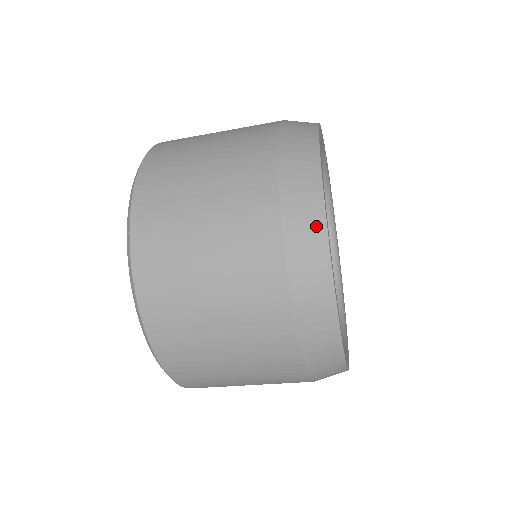
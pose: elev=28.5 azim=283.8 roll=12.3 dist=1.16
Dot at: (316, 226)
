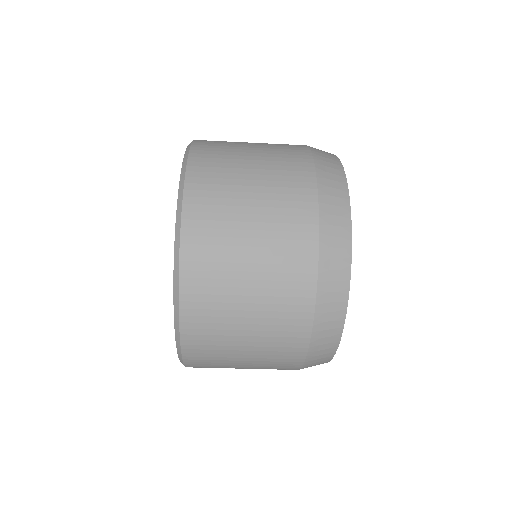
Dot at: (344, 256)
